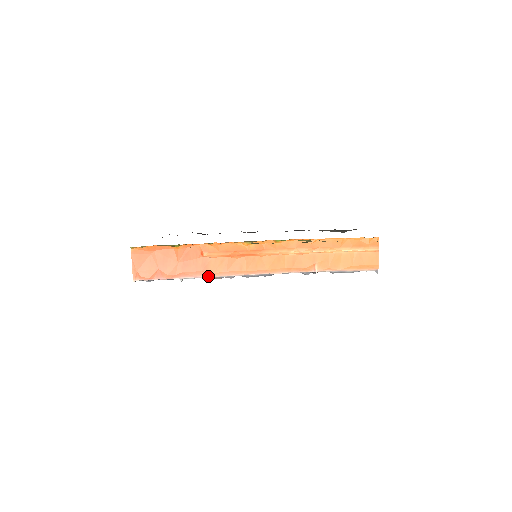
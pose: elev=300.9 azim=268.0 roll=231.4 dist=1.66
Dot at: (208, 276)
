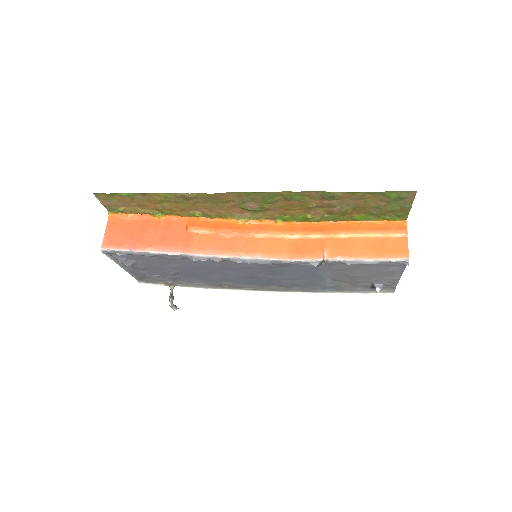
Dot at: (189, 253)
